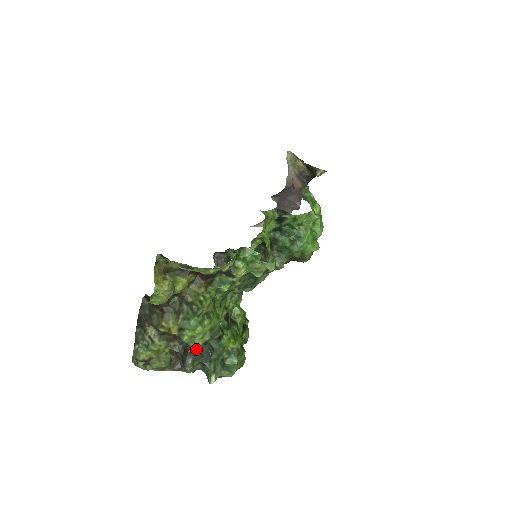
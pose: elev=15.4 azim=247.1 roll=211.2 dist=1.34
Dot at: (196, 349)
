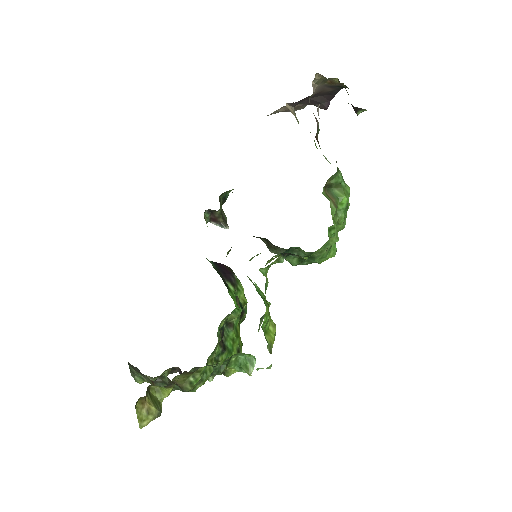
Dot at: (192, 370)
